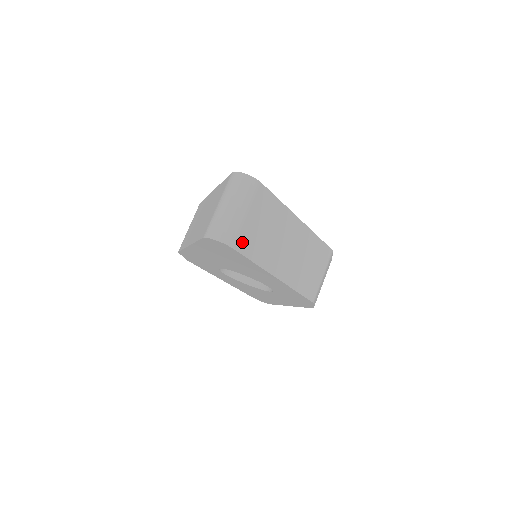
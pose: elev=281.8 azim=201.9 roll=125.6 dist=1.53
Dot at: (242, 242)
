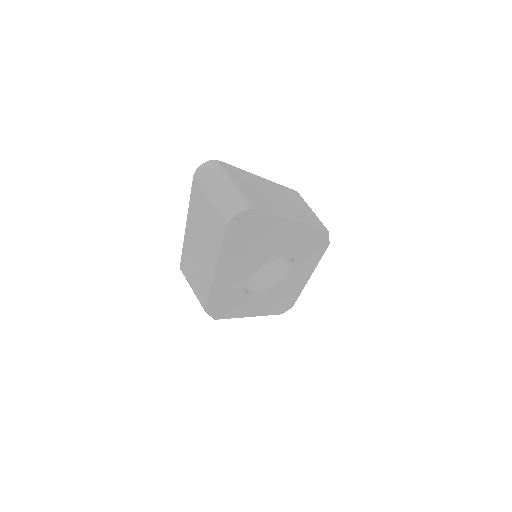
Dot at: (253, 203)
